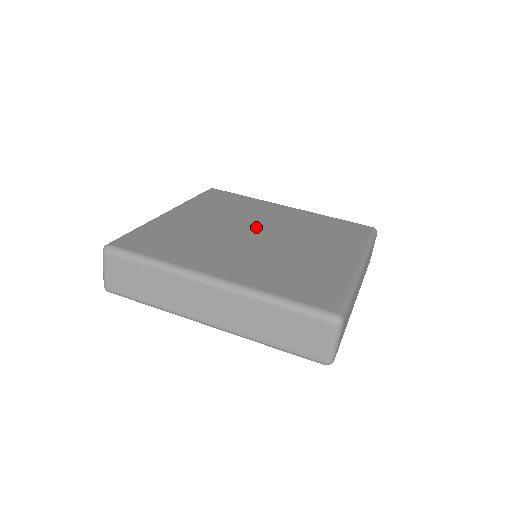
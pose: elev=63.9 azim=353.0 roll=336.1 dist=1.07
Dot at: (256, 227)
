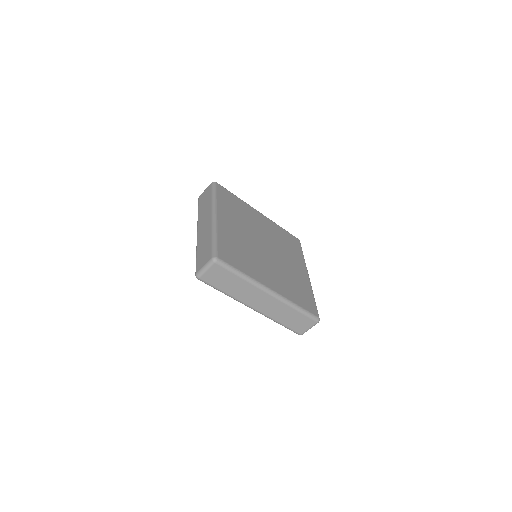
Dot at: (261, 238)
